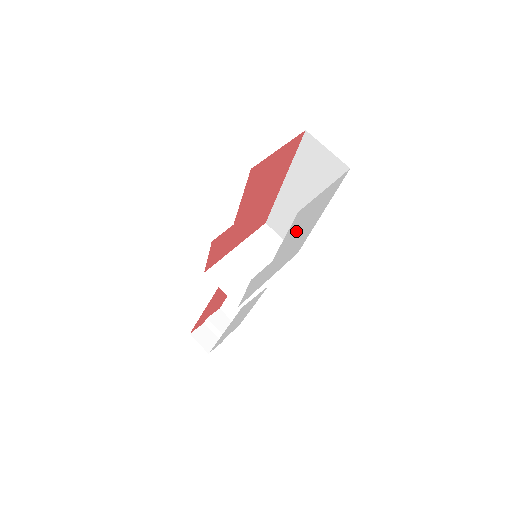
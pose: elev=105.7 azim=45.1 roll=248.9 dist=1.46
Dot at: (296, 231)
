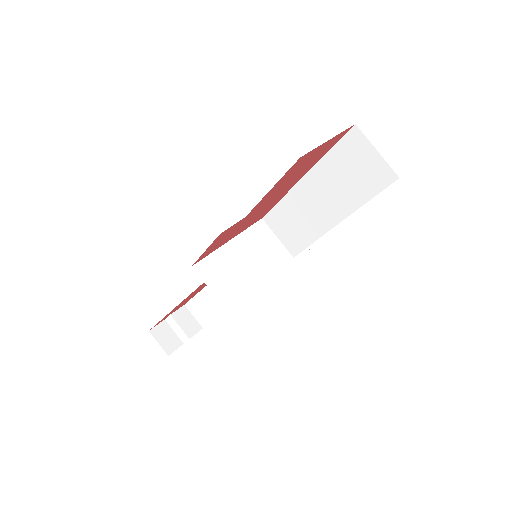
Dot at: occluded
